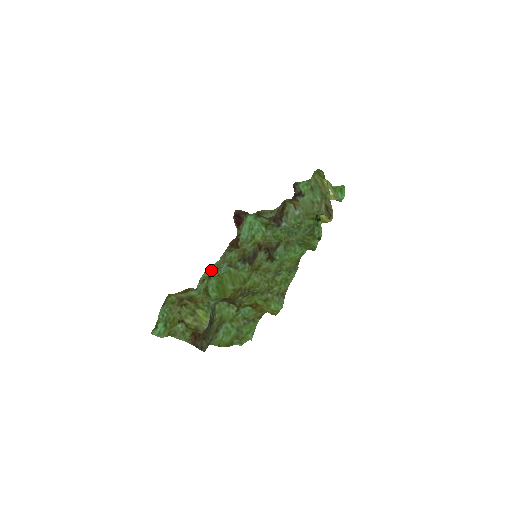
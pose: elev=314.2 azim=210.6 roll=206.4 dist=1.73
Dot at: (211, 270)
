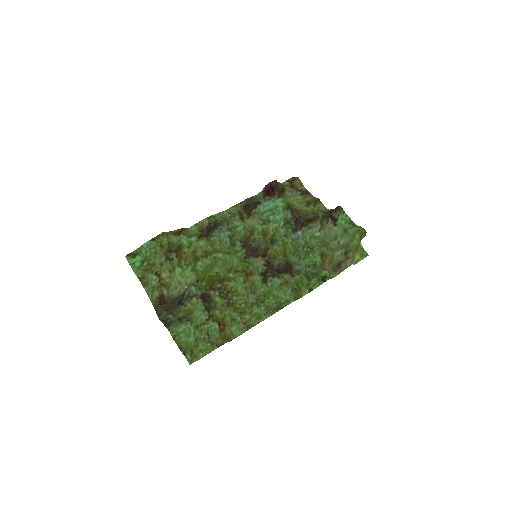
Dot at: (213, 220)
